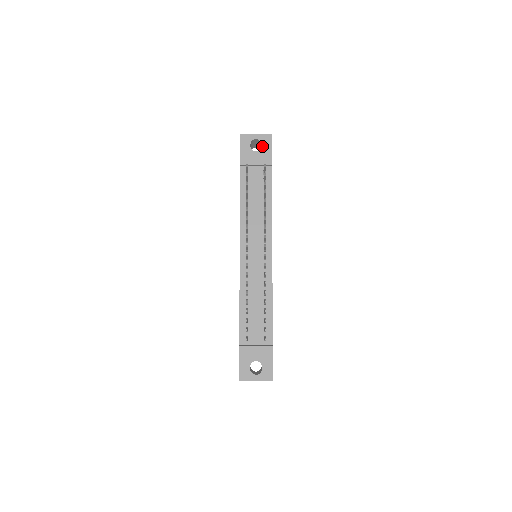
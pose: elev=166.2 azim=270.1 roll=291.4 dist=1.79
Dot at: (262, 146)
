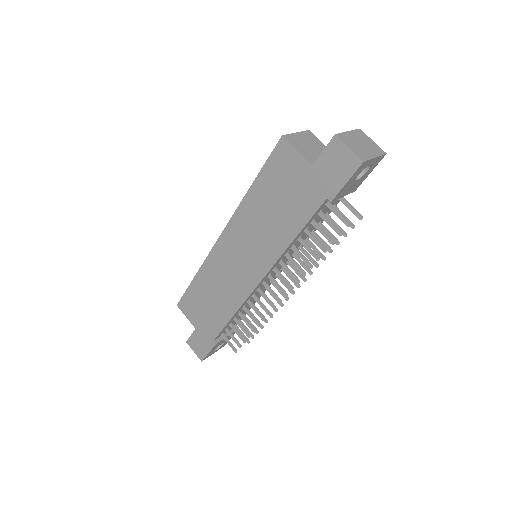
Dot at: (367, 172)
